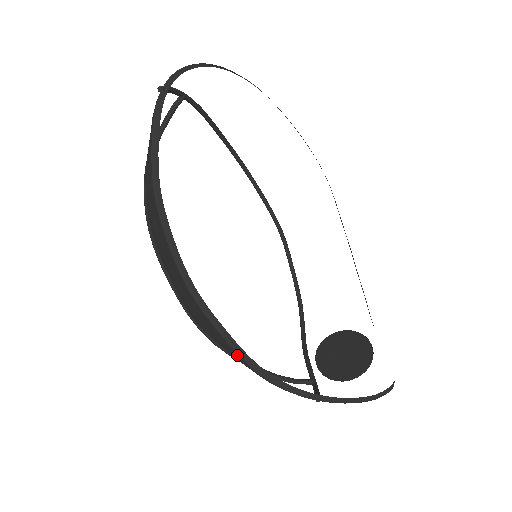
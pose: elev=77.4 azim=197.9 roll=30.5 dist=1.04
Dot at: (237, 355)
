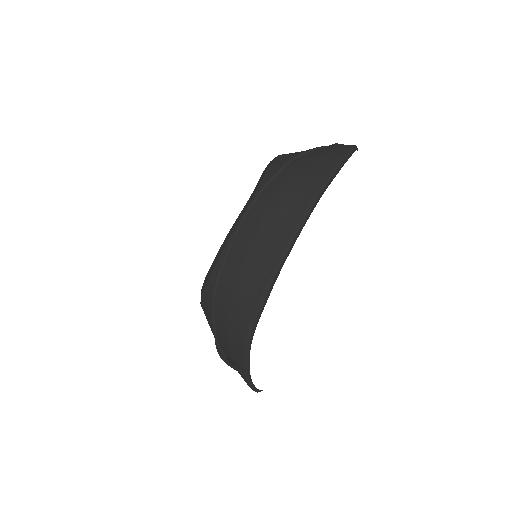
Dot at: (253, 321)
